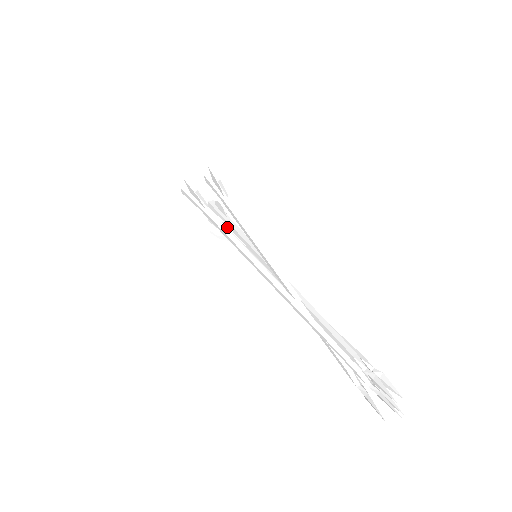
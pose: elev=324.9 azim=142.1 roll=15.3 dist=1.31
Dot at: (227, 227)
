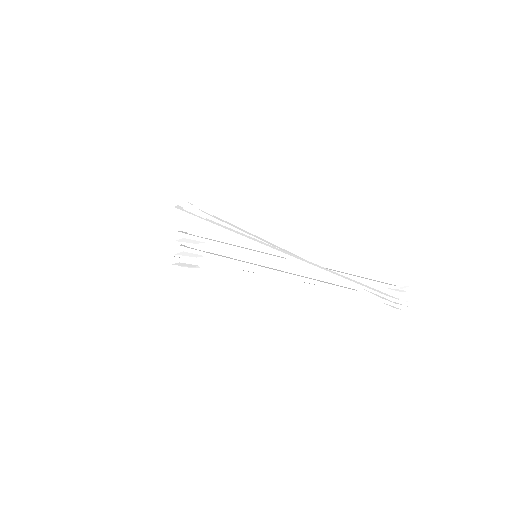
Dot at: occluded
